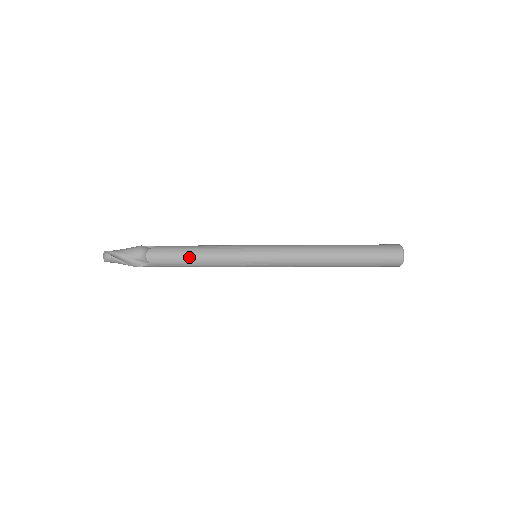
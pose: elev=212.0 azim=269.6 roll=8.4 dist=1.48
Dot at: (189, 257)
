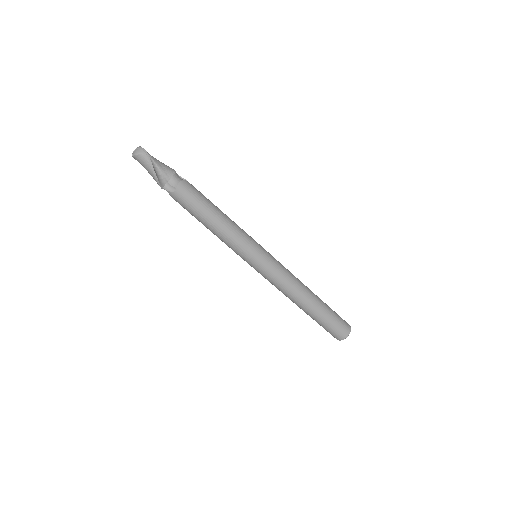
Dot at: (212, 215)
